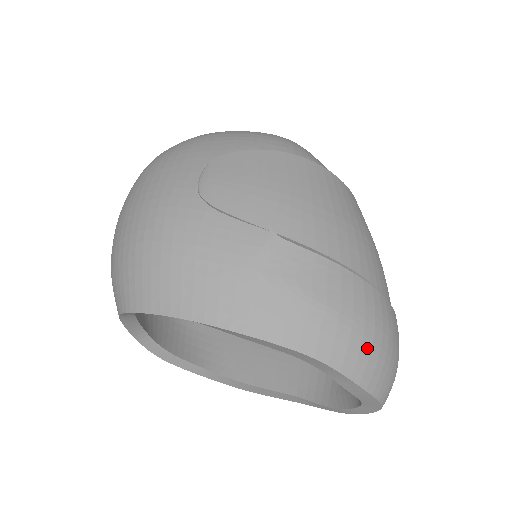
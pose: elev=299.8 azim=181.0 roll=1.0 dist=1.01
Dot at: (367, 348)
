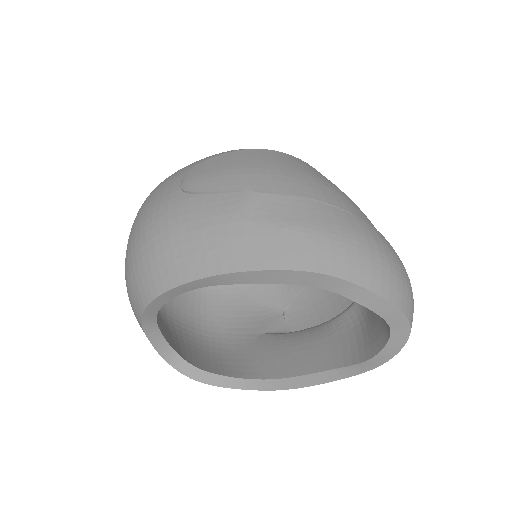
Dot at: (366, 258)
